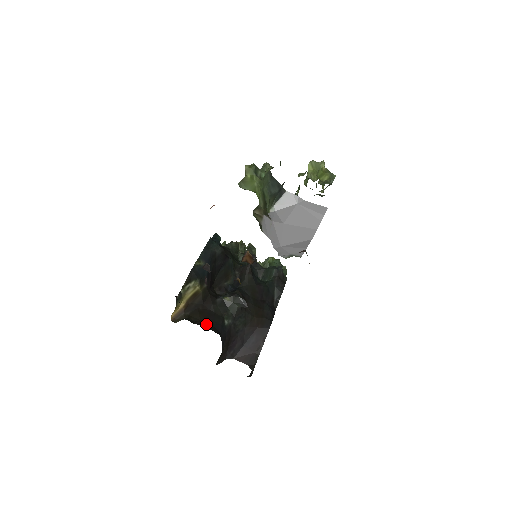
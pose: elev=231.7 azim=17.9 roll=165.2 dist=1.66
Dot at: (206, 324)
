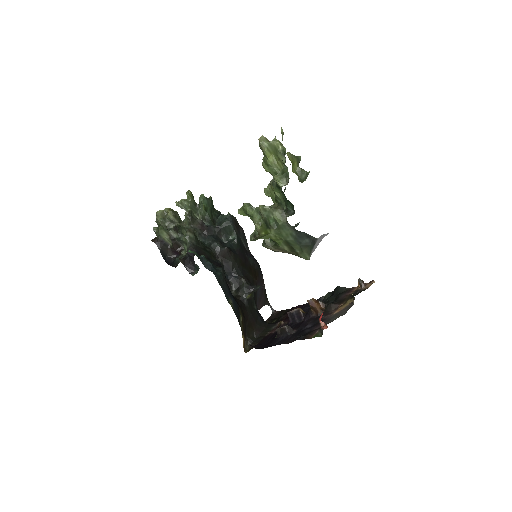
Dot at: (259, 328)
